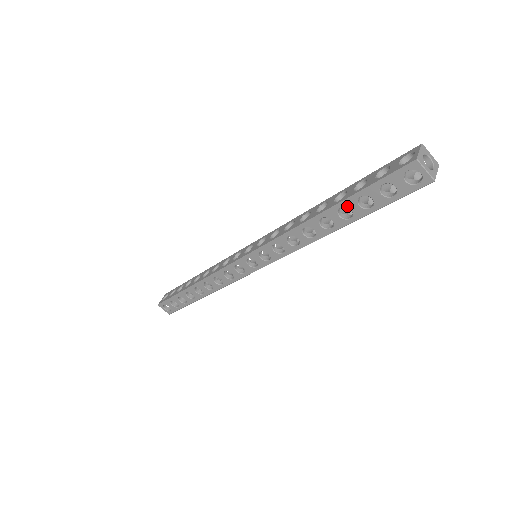
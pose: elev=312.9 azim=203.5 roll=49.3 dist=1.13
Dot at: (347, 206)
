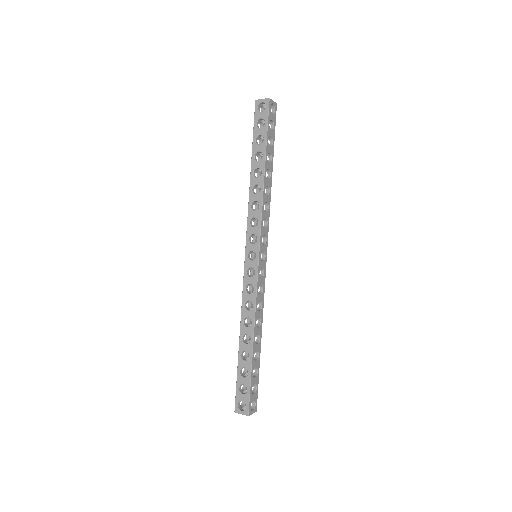
Dot at: (255, 152)
